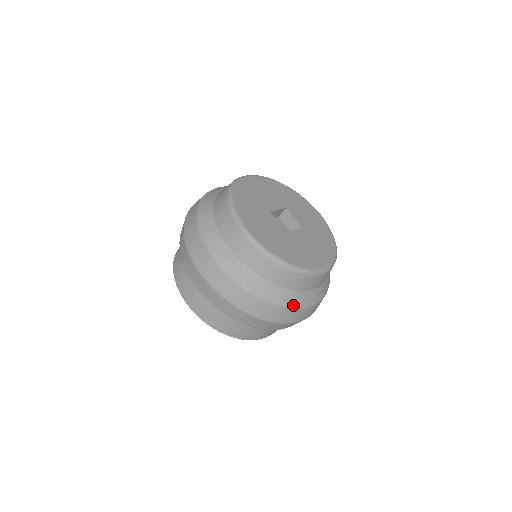
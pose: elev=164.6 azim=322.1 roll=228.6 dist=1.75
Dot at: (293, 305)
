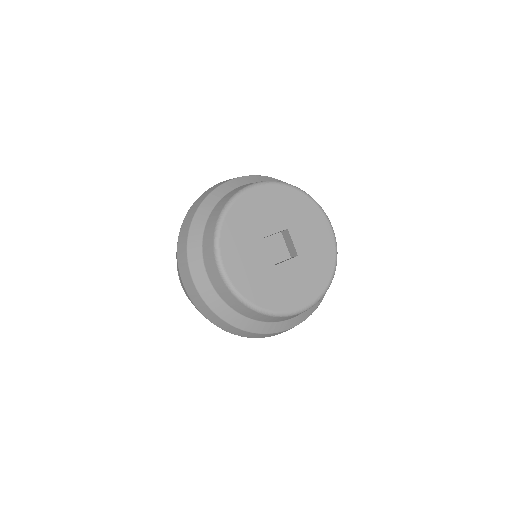
Dot at: (264, 332)
